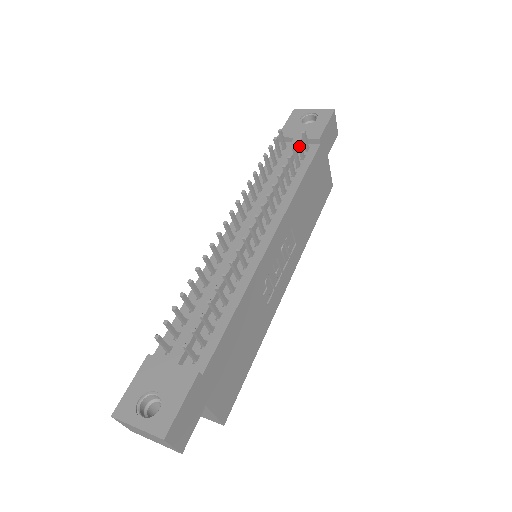
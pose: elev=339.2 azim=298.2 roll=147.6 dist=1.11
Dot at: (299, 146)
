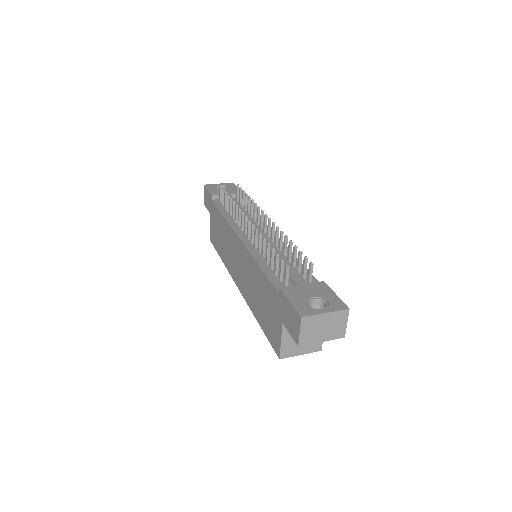
Dot at: (240, 193)
